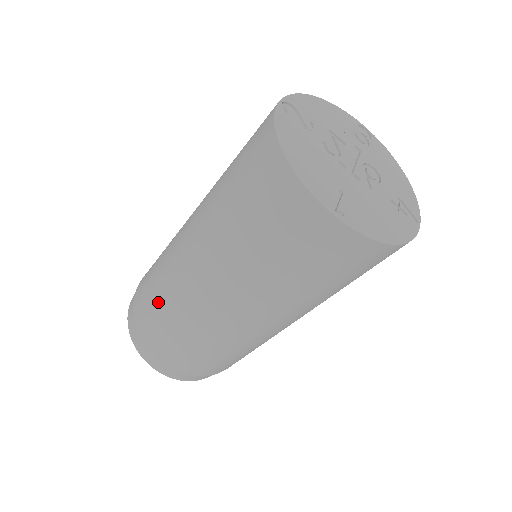
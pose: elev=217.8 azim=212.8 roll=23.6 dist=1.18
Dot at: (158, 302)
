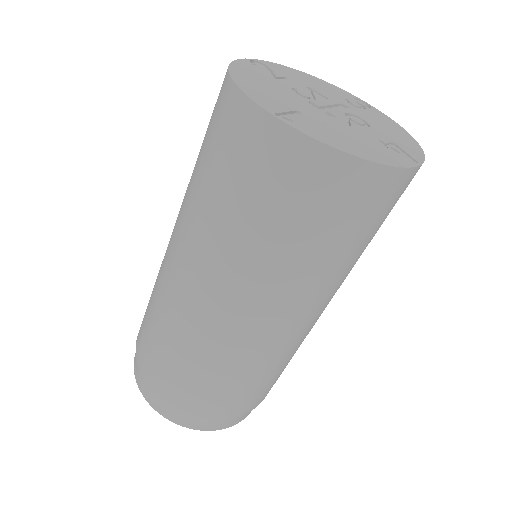
Dot at: (150, 310)
